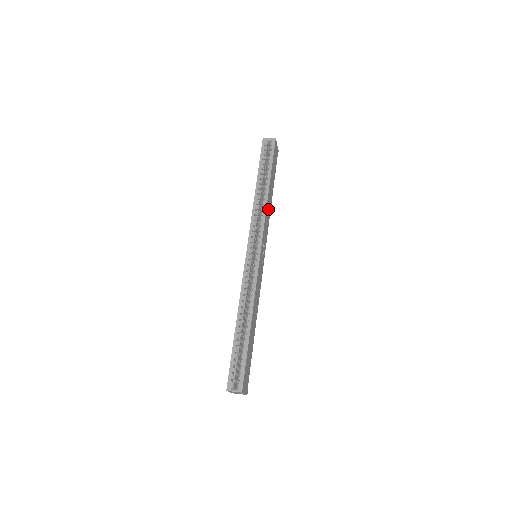
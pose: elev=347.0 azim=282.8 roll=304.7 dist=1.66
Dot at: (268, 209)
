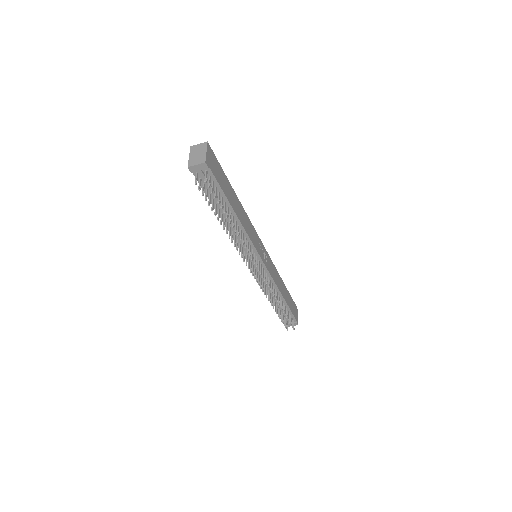
Dot at: (278, 280)
